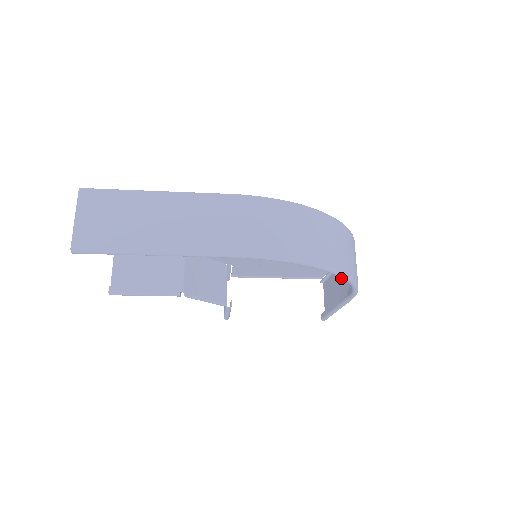
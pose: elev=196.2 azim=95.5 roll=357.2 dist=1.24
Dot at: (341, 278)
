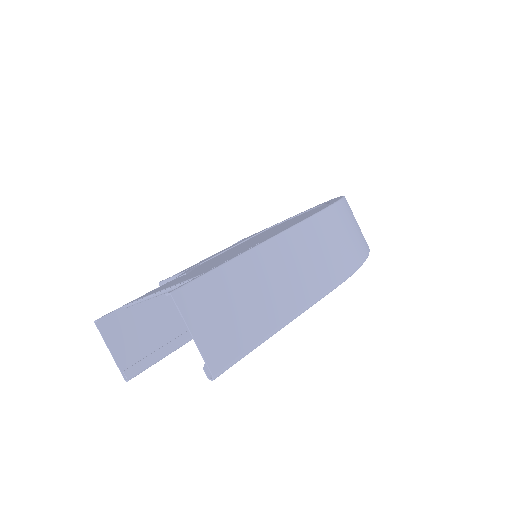
Dot at: occluded
